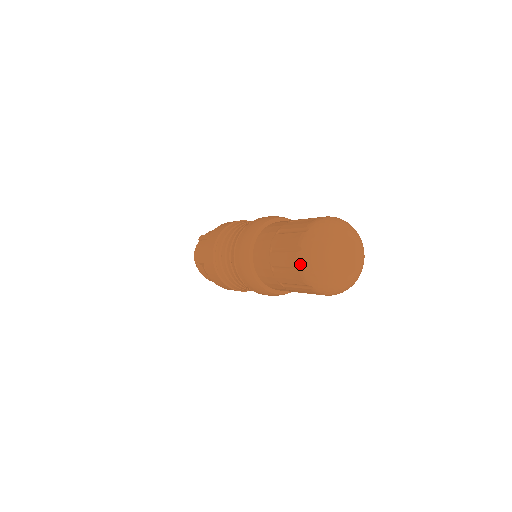
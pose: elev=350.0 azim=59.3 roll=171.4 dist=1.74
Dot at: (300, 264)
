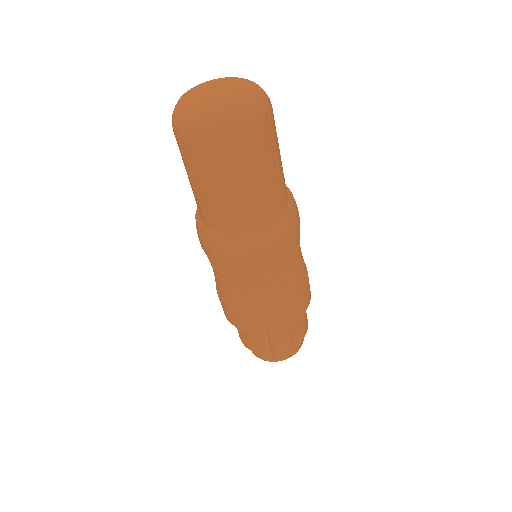
Dot at: occluded
